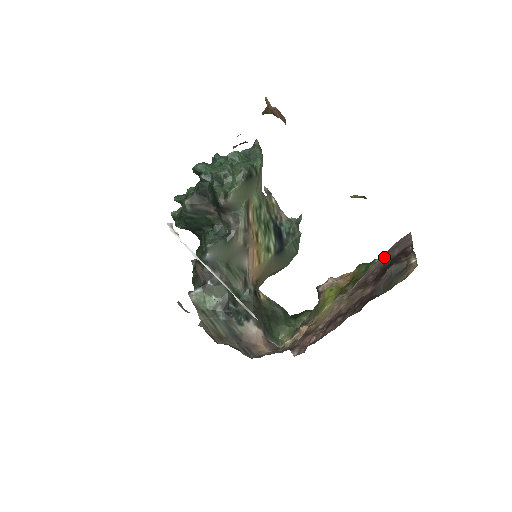
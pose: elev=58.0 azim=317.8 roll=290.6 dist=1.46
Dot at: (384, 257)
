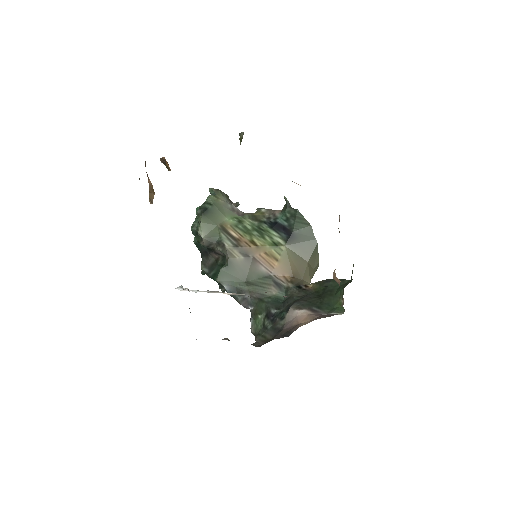
Dot at: occluded
